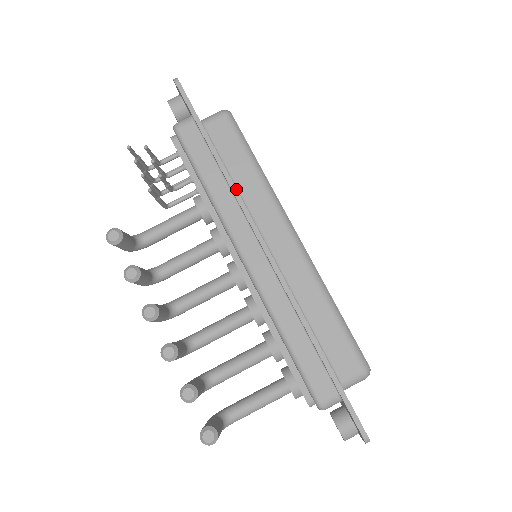
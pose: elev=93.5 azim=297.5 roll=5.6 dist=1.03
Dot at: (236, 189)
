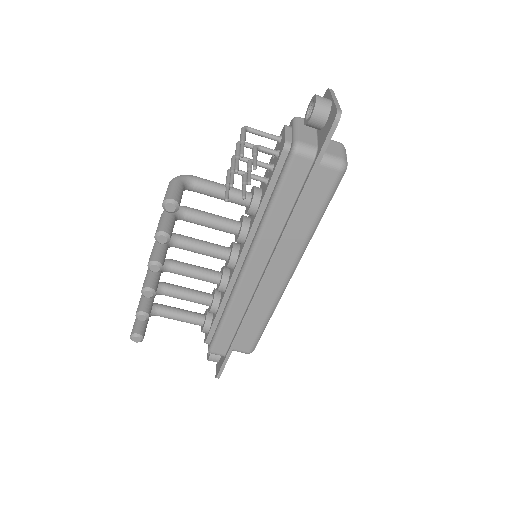
Dot at: occluded
